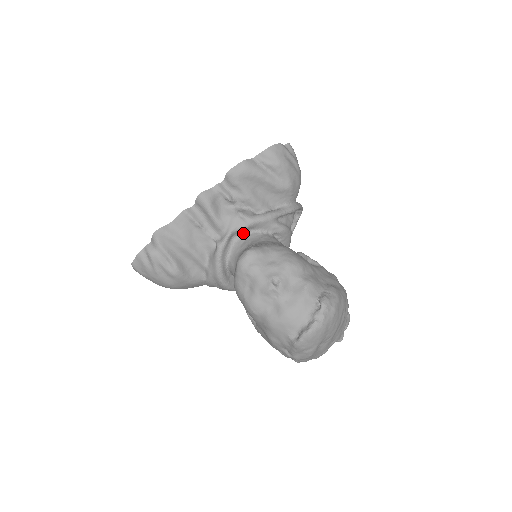
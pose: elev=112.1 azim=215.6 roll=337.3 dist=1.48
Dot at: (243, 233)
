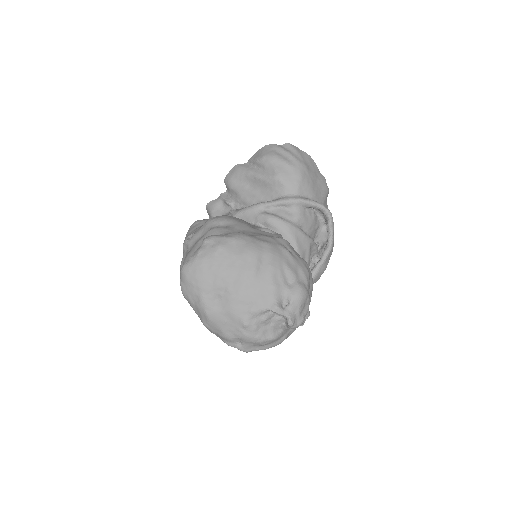
Dot at: occluded
